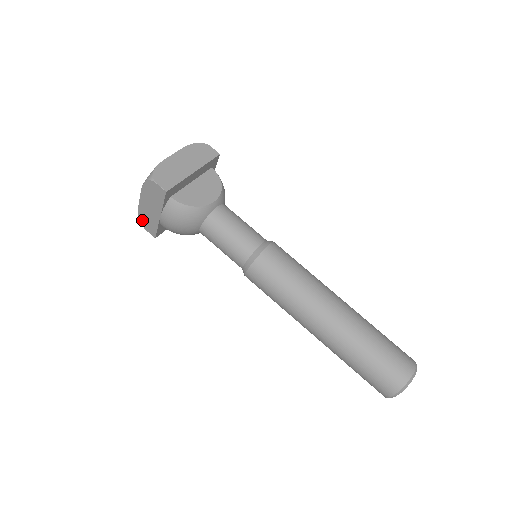
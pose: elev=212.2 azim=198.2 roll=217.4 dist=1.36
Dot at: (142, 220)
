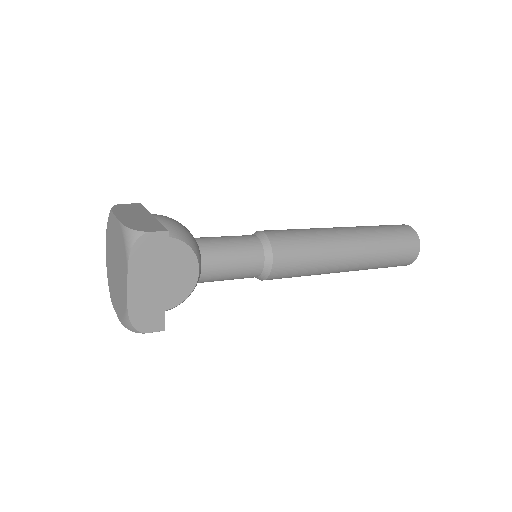
Dot at: occluded
